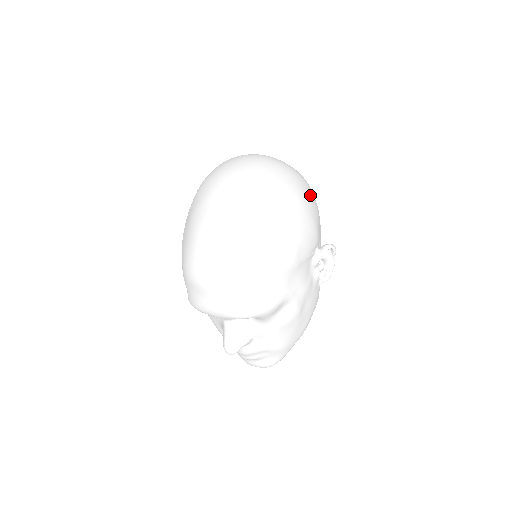
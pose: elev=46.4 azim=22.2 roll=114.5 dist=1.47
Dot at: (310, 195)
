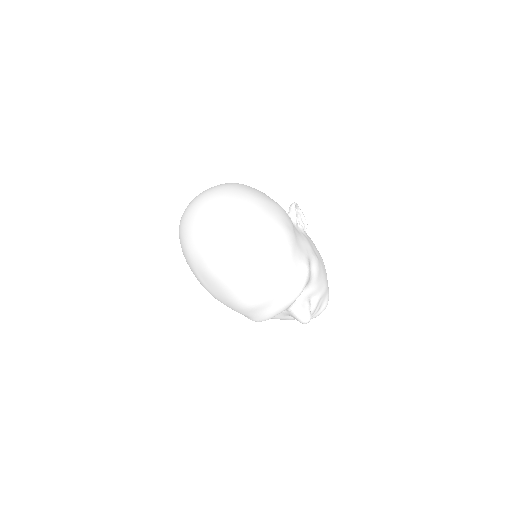
Dot at: (253, 189)
